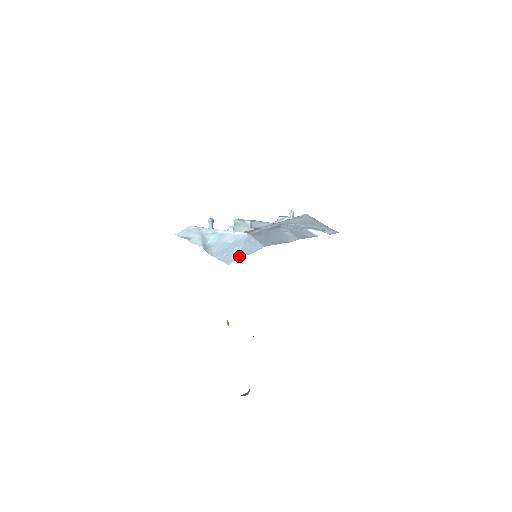
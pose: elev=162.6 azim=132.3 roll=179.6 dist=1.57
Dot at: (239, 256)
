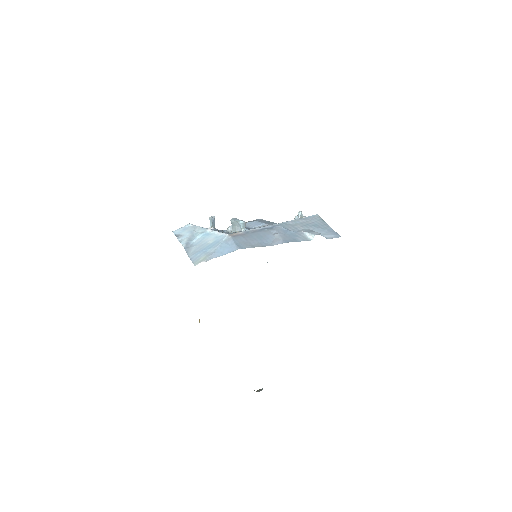
Dot at: (208, 258)
